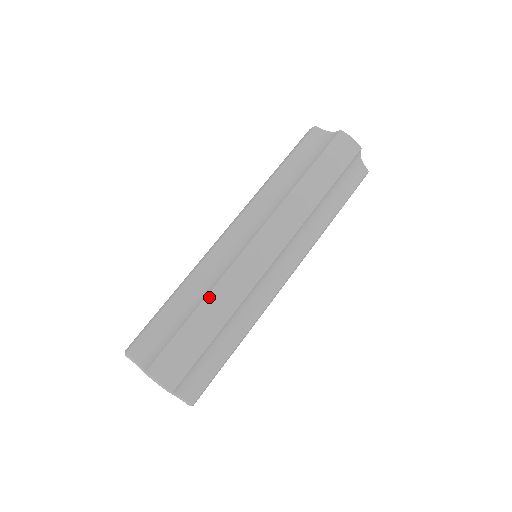
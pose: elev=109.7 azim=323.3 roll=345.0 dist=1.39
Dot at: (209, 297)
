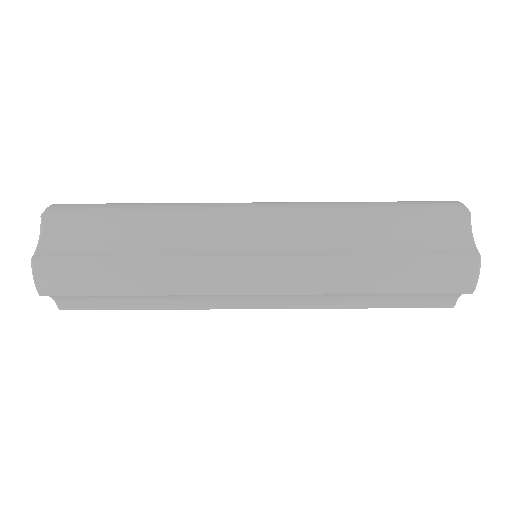
Dot at: (155, 260)
